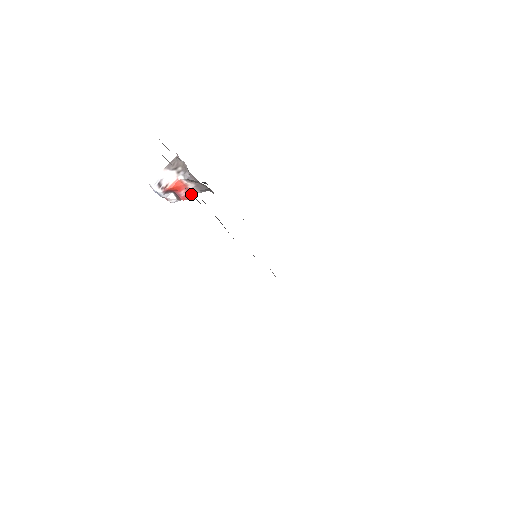
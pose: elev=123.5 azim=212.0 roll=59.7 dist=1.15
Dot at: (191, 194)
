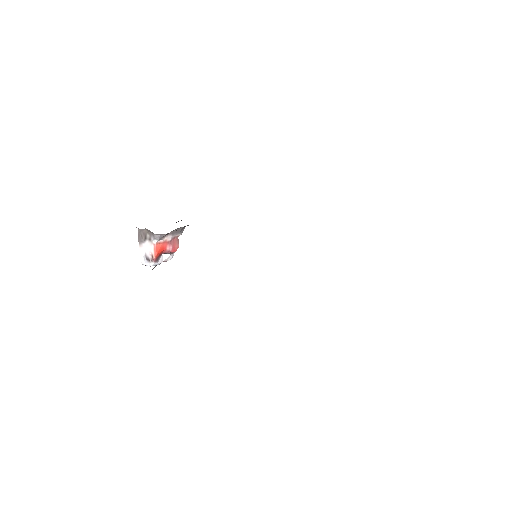
Dot at: (176, 241)
